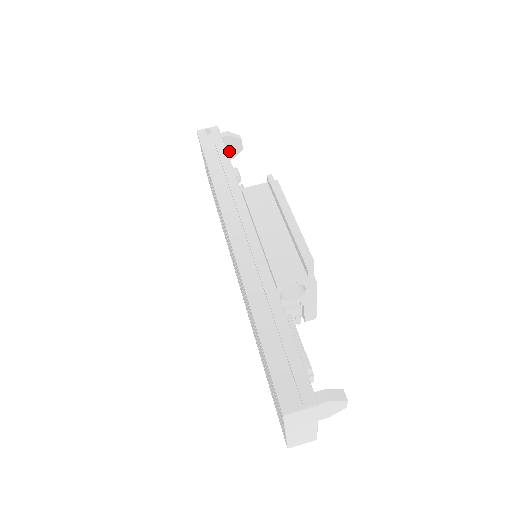
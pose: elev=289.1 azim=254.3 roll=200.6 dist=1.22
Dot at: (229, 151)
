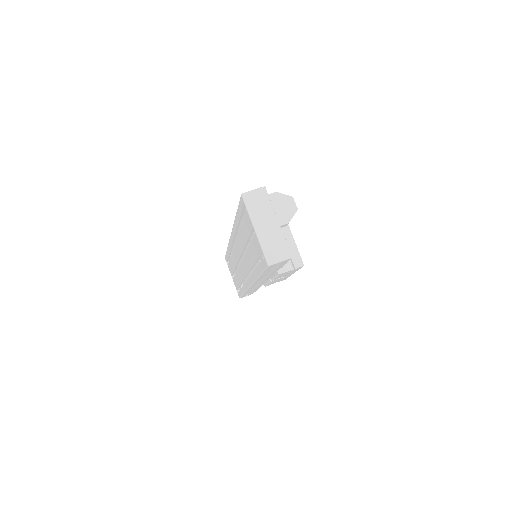
Dot at: occluded
